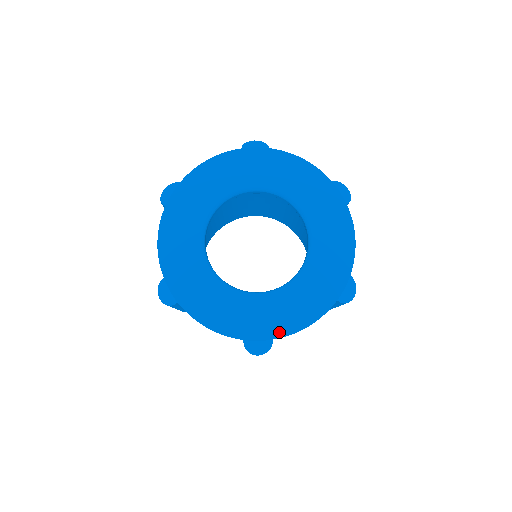
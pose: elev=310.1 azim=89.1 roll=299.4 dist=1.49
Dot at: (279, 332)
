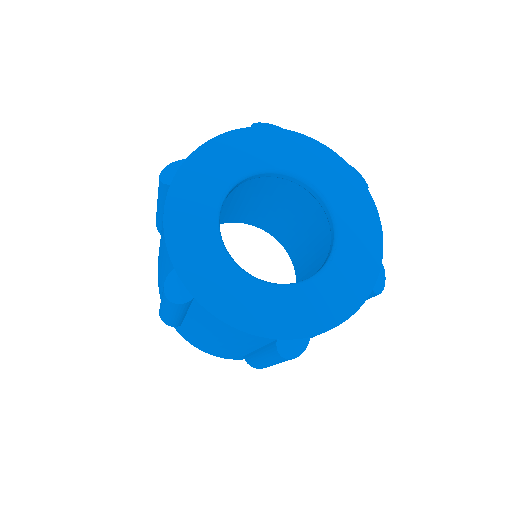
Dot at: (316, 328)
